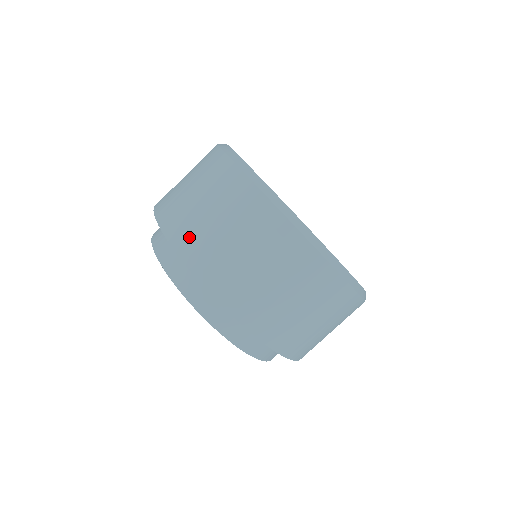
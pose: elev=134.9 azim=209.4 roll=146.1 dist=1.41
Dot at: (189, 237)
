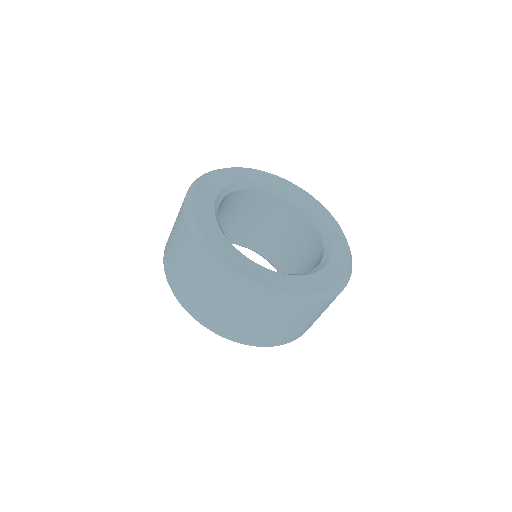
Dot at: (170, 268)
